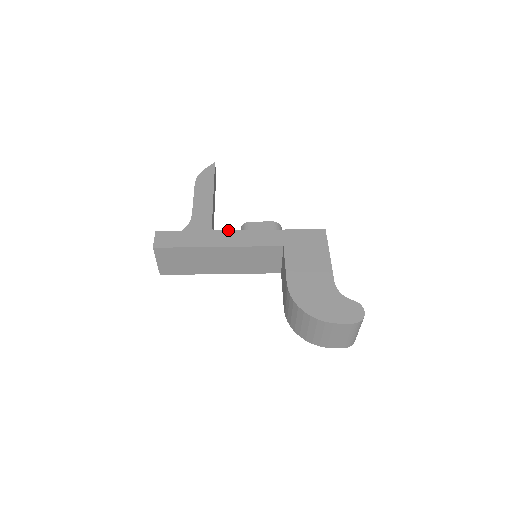
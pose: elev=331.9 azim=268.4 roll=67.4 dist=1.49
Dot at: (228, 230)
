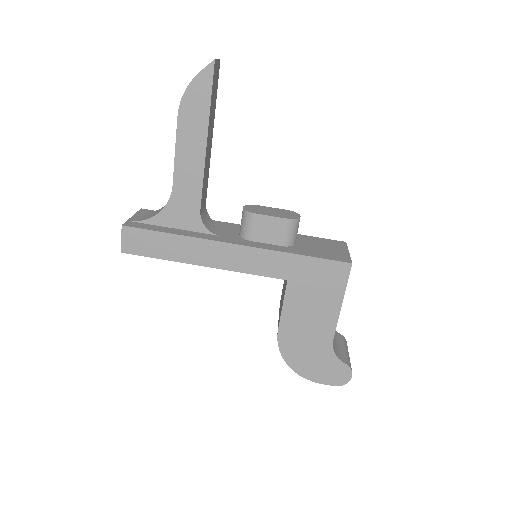
Dot at: (219, 242)
